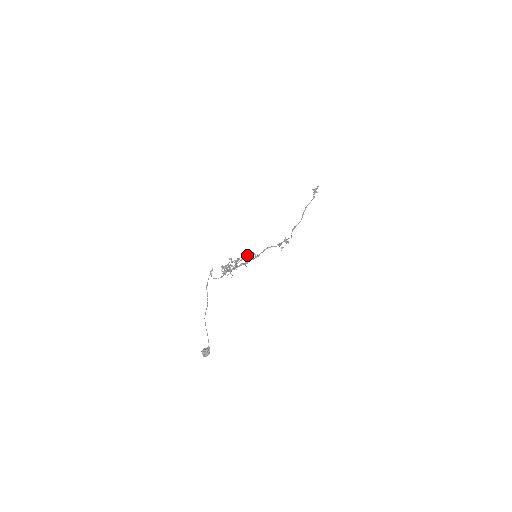
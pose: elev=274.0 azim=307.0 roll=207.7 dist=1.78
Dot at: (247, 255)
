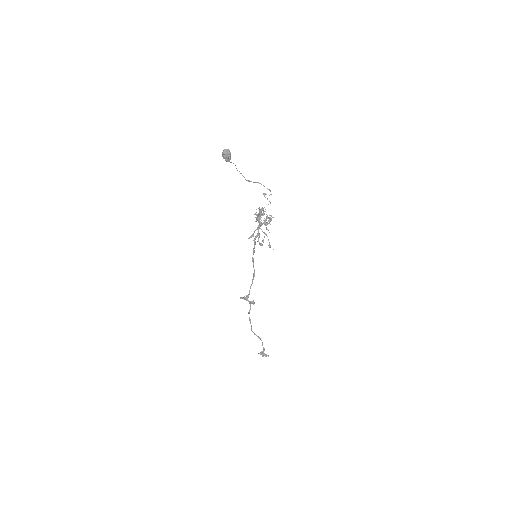
Dot at: (261, 243)
